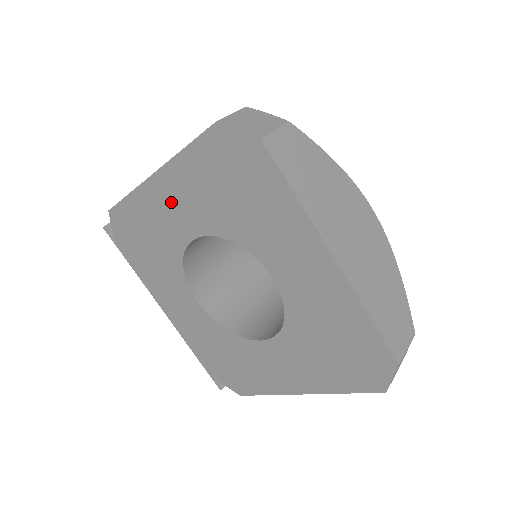
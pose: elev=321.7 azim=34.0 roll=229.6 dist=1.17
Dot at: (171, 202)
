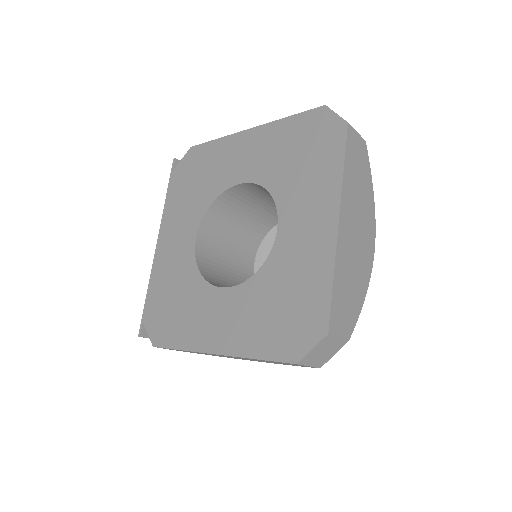
Dot at: (247, 151)
